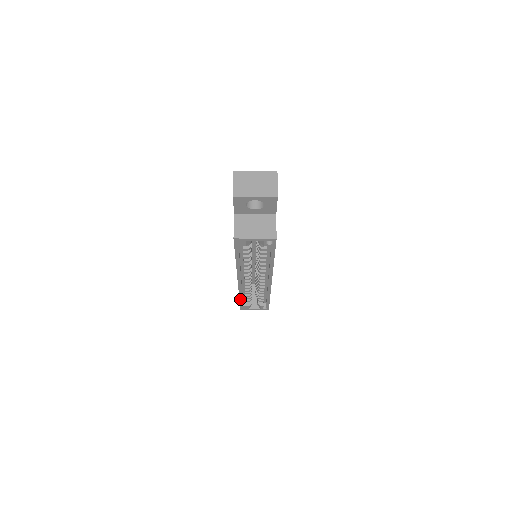
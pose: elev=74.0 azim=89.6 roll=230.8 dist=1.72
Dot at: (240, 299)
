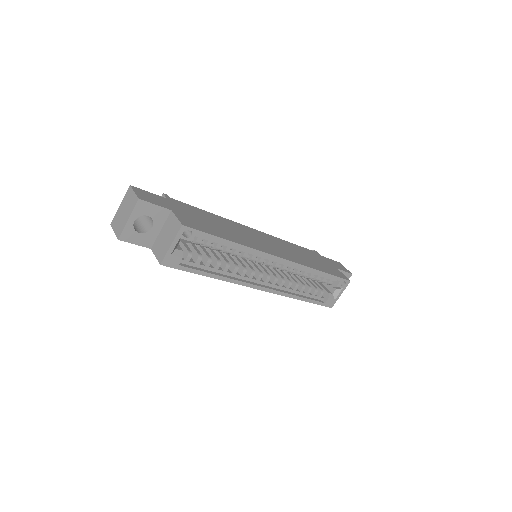
Dot at: (305, 301)
